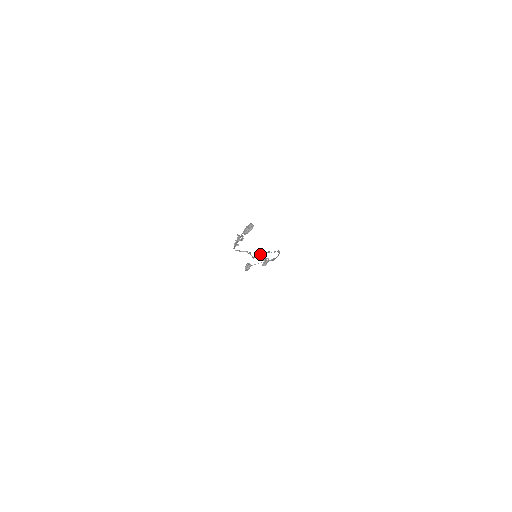
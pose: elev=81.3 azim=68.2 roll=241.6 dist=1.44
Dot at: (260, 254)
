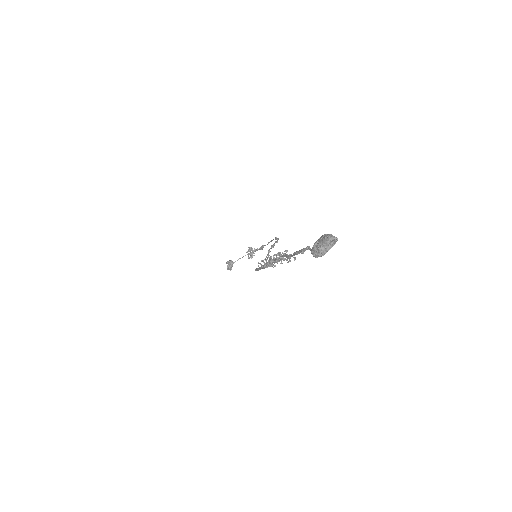
Dot at: (268, 254)
